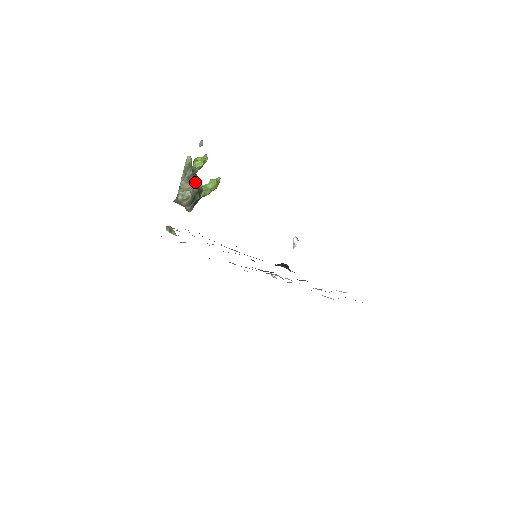
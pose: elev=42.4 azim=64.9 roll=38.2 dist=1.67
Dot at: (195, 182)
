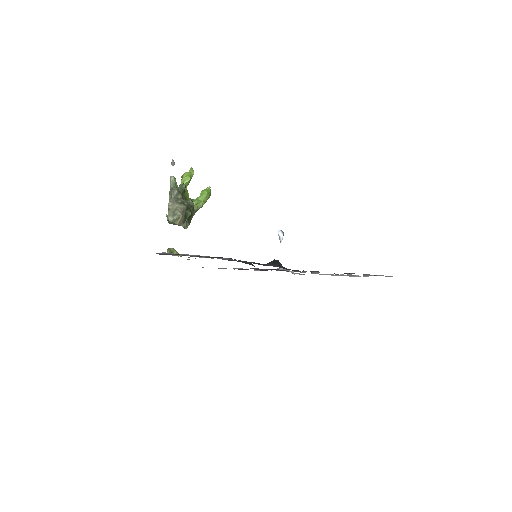
Dot at: occluded
